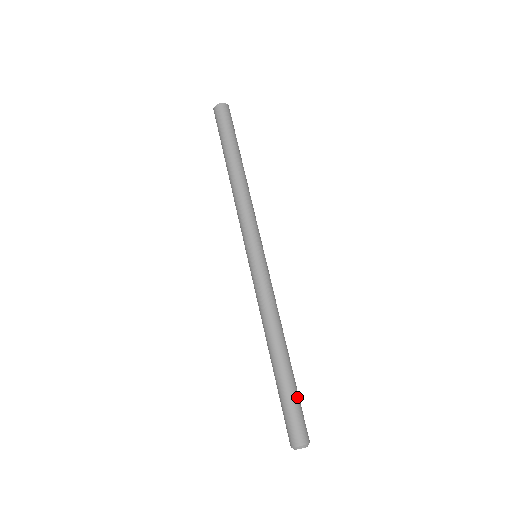
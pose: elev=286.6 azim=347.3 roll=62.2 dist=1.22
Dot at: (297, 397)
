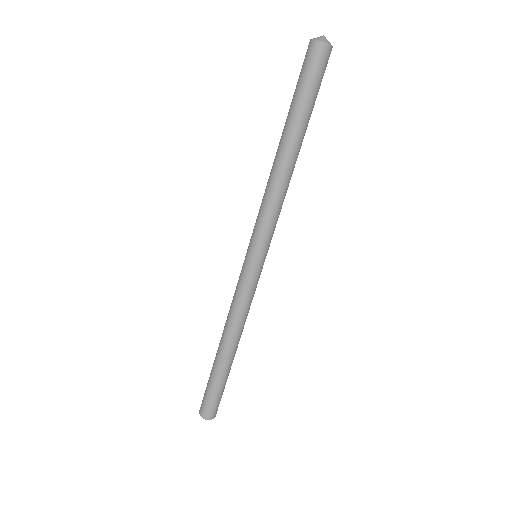
Dot at: occluded
